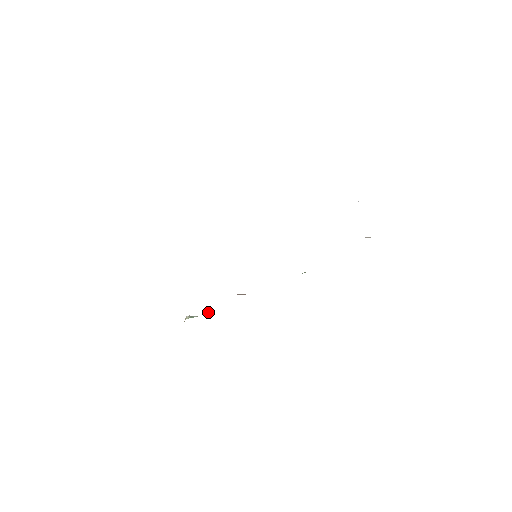
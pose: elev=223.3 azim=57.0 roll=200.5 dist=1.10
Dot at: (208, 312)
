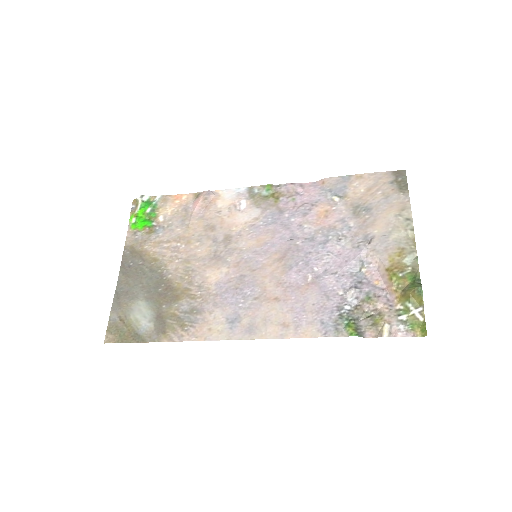
Dot at: (161, 196)
